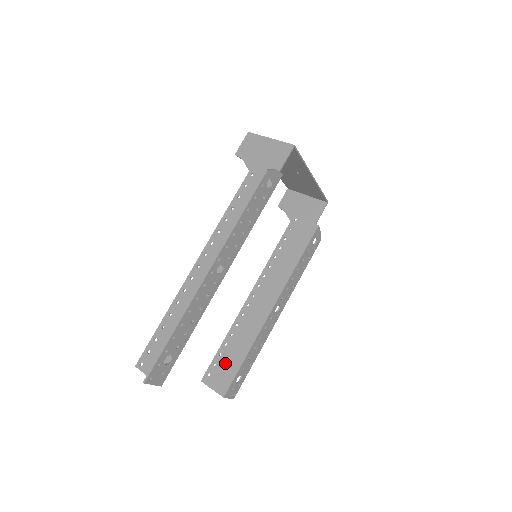
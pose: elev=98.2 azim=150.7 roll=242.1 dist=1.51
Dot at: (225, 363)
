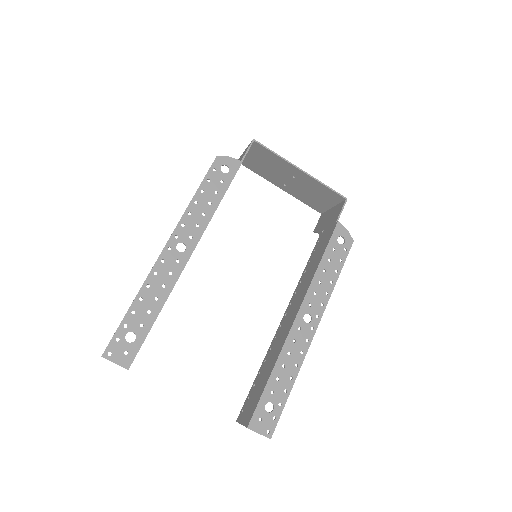
Dot at: (255, 391)
